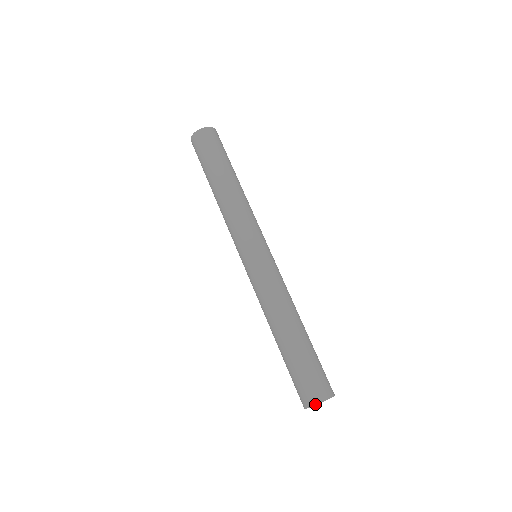
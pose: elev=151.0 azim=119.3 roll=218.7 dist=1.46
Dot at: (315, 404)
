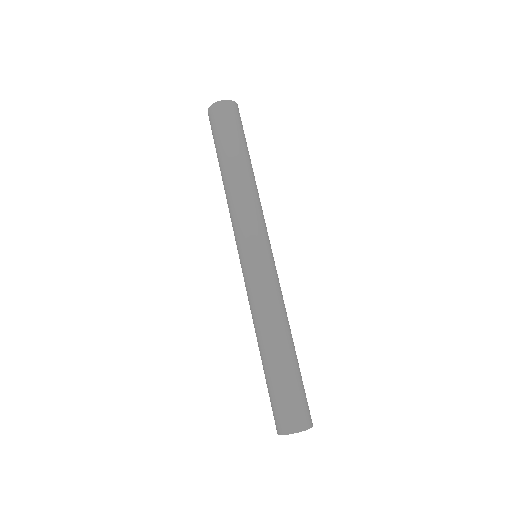
Dot at: (287, 433)
